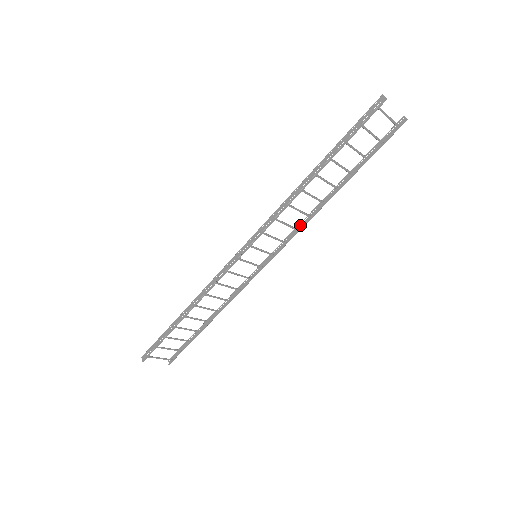
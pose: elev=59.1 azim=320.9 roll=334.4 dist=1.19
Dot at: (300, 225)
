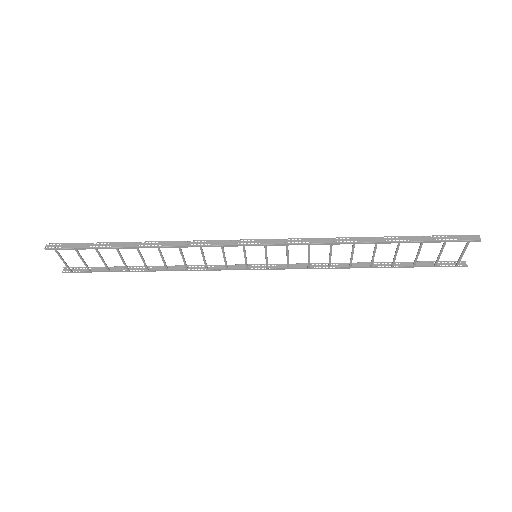
Dot at: (313, 265)
